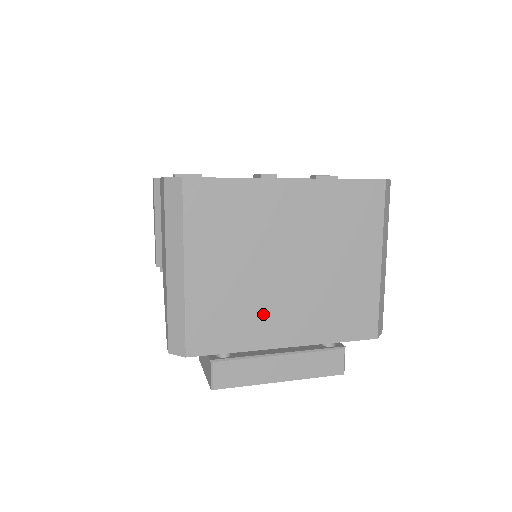
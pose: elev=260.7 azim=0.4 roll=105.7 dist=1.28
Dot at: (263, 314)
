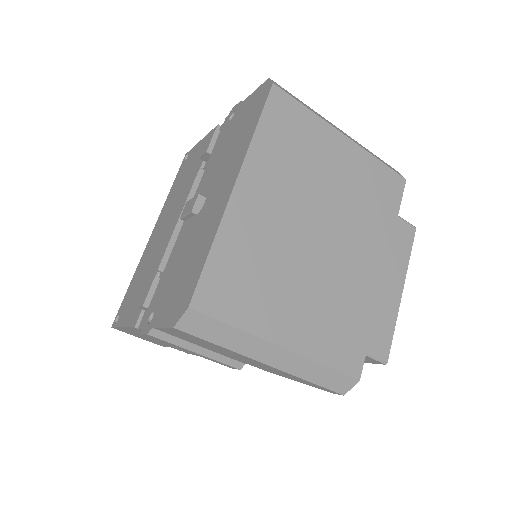
Dot at: (349, 282)
